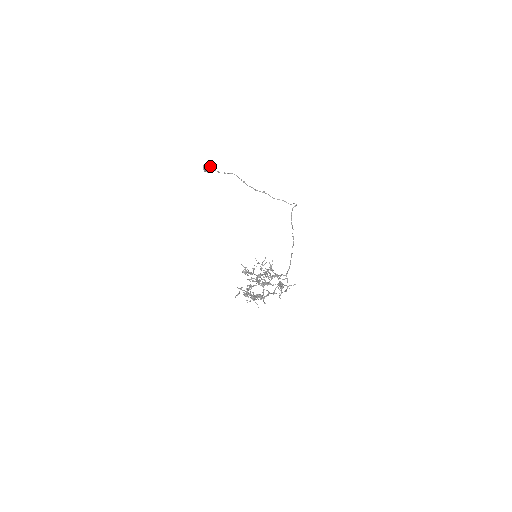
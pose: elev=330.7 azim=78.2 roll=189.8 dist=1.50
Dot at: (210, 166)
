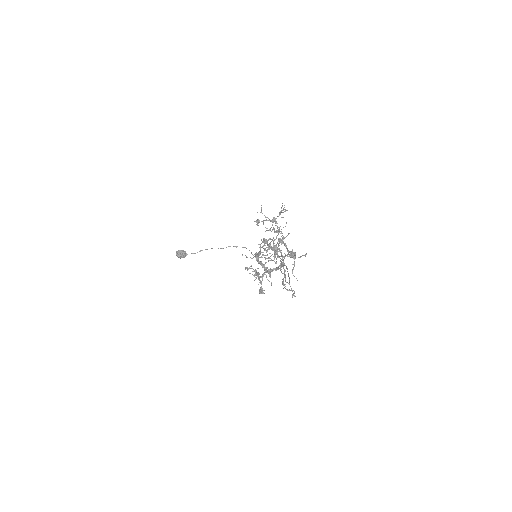
Dot at: (183, 251)
